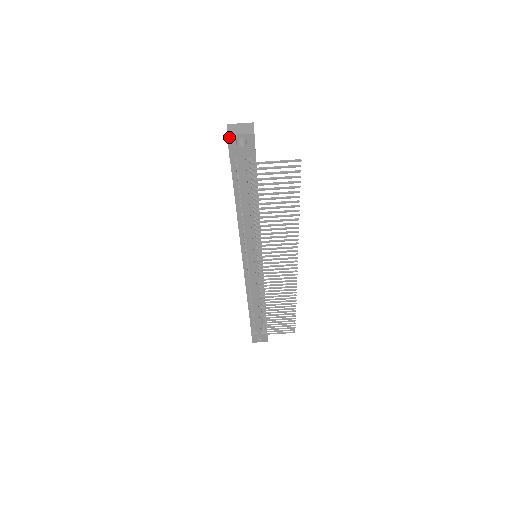
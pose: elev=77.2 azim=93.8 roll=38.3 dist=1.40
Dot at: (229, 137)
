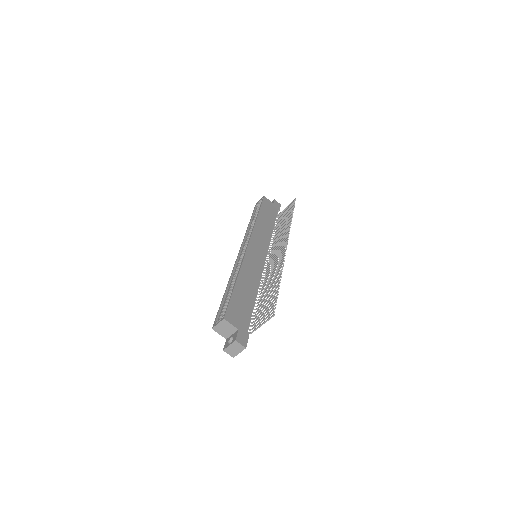
Dot at: (234, 356)
